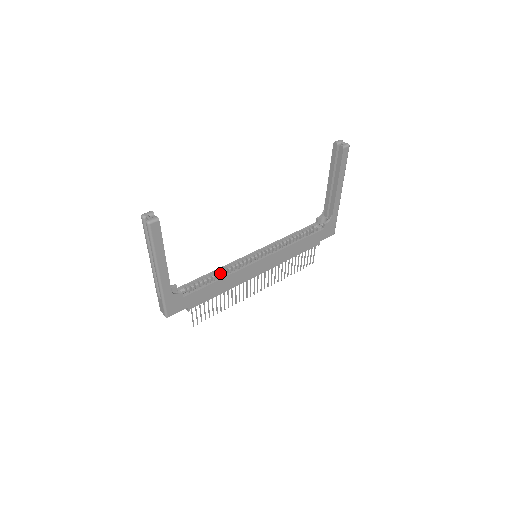
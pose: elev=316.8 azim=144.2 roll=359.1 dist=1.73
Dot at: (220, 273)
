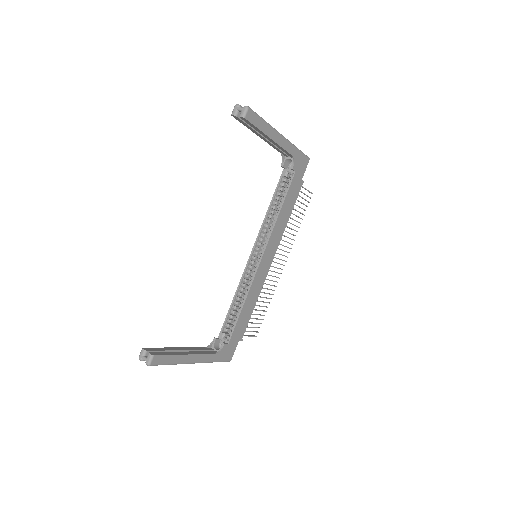
Dot at: (240, 295)
